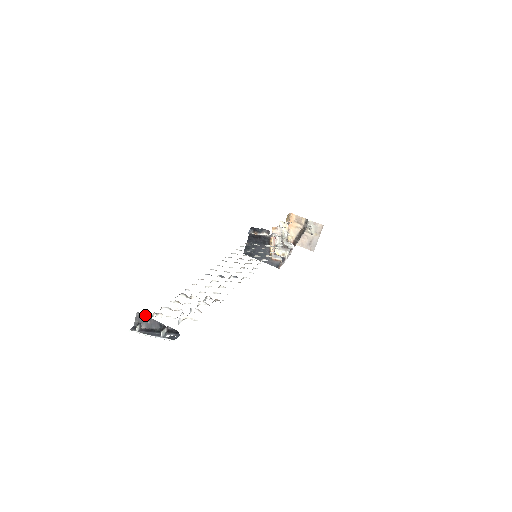
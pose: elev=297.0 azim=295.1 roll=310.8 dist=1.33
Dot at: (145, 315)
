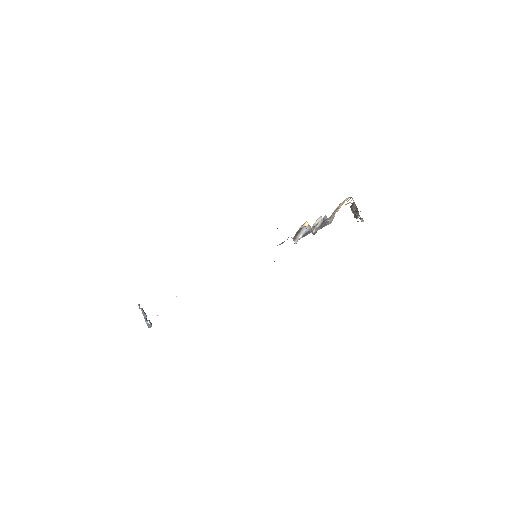
Dot at: occluded
